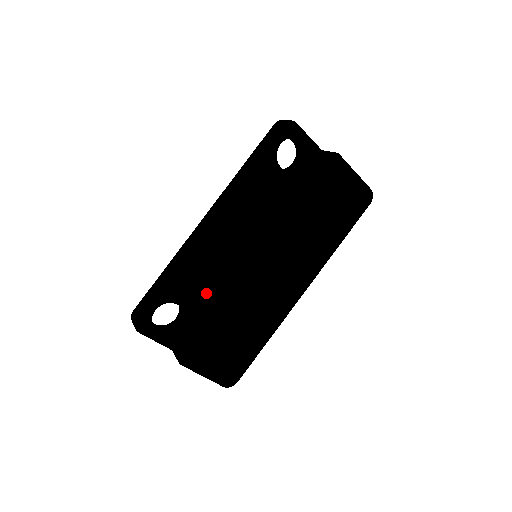
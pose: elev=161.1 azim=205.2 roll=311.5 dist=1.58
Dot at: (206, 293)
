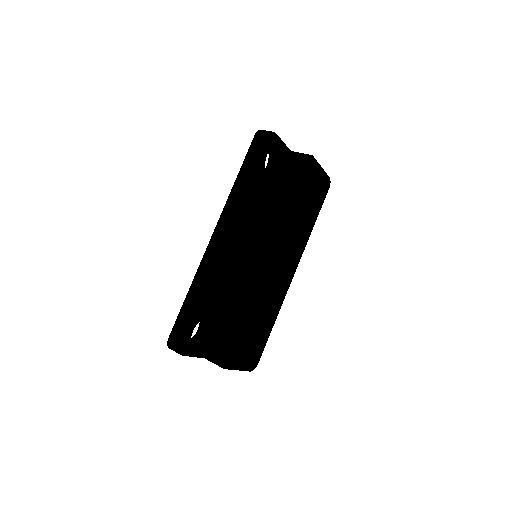
Dot at: (240, 304)
